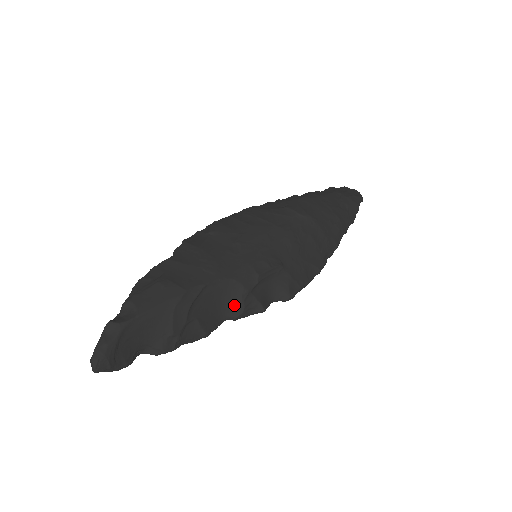
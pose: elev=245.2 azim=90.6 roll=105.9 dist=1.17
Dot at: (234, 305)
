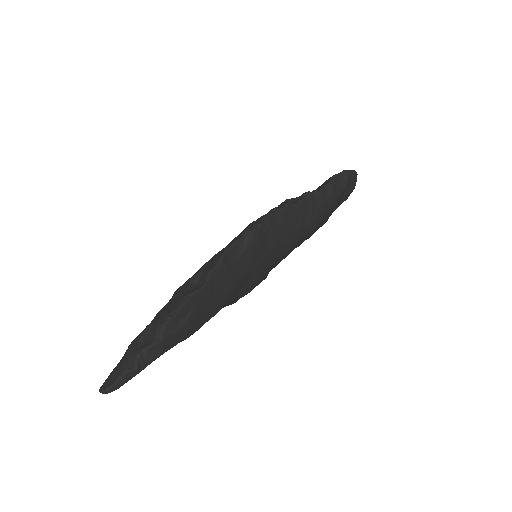
Dot at: occluded
